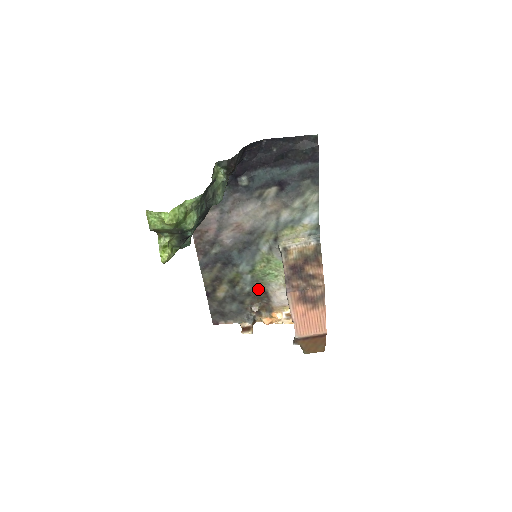
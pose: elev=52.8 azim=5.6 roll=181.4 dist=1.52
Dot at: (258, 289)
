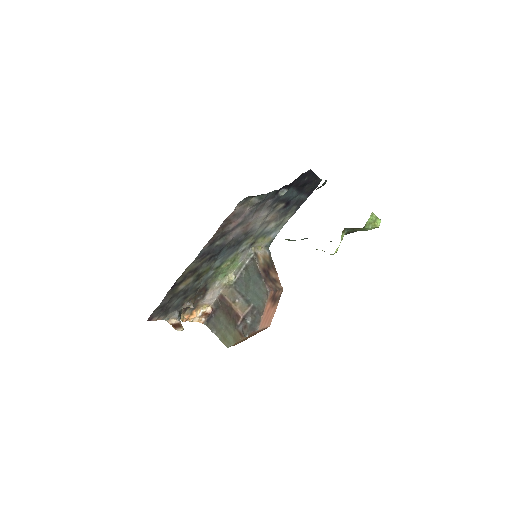
Dot at: (205, 286)
